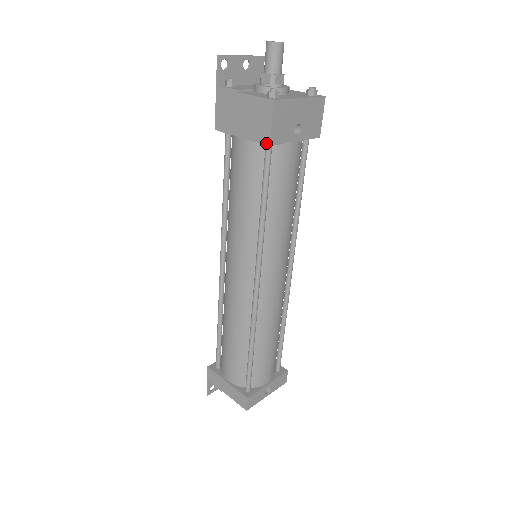
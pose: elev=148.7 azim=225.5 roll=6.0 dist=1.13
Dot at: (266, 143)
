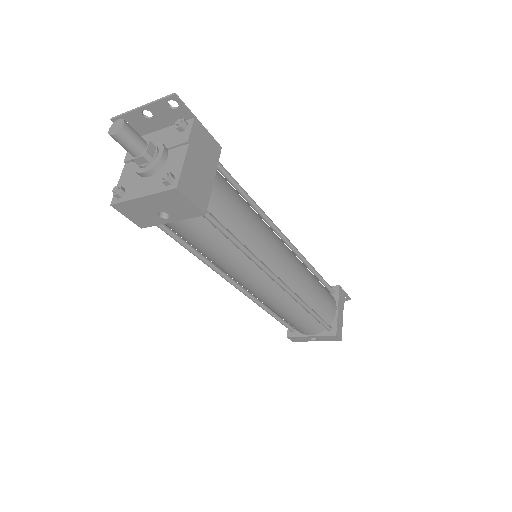
Dot at: occluded
